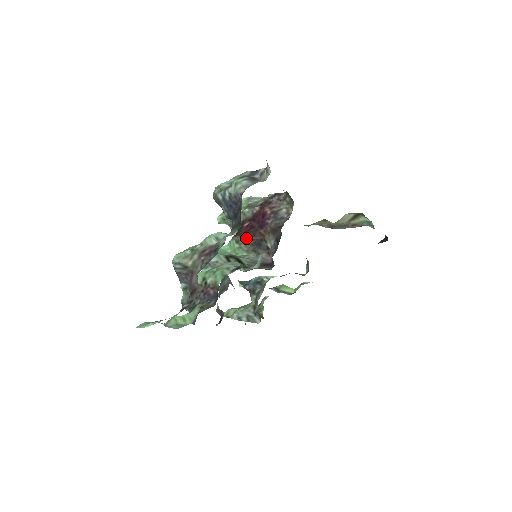
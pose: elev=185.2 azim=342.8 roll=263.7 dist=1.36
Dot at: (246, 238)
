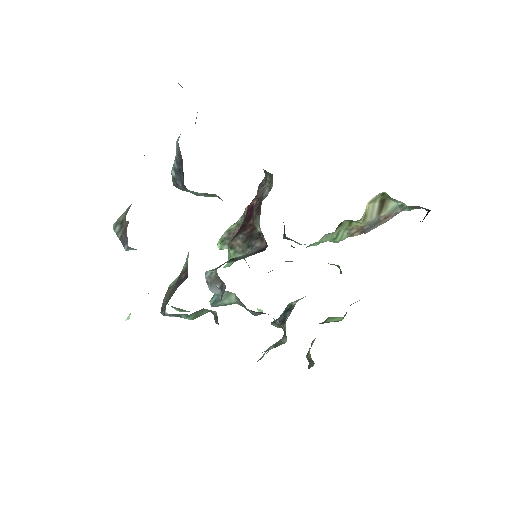
Dot at: (238, 238)
